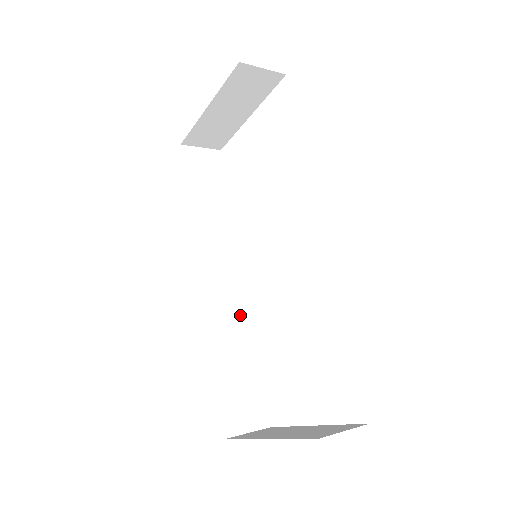
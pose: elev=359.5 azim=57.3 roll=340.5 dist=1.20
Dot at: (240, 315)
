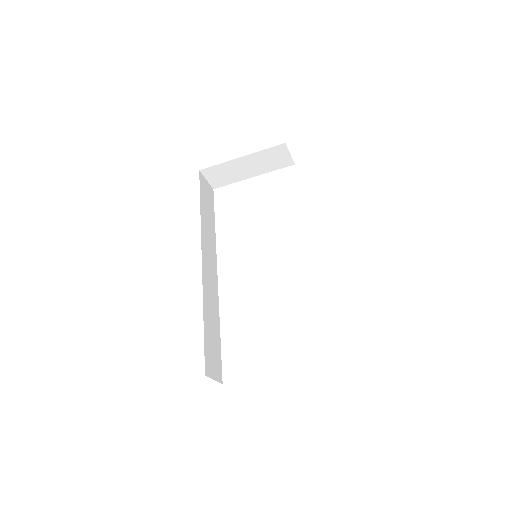
Dot at: (215, 298)
